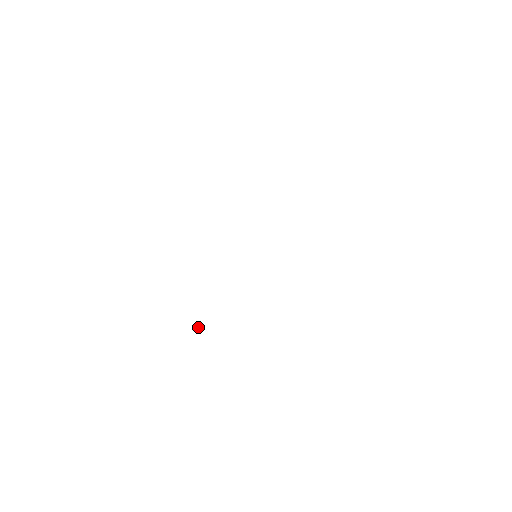
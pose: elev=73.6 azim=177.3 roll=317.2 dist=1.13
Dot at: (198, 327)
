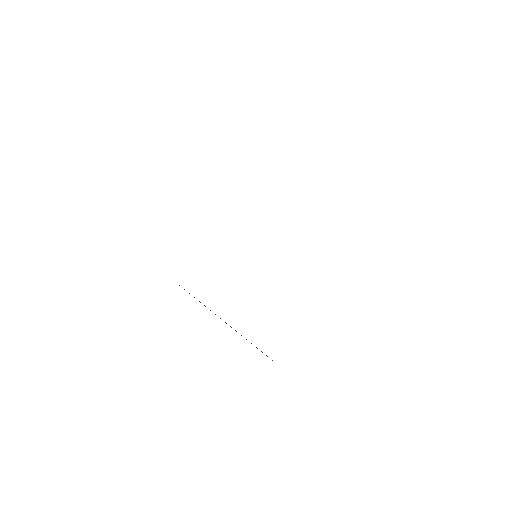
Dot at: occluded
